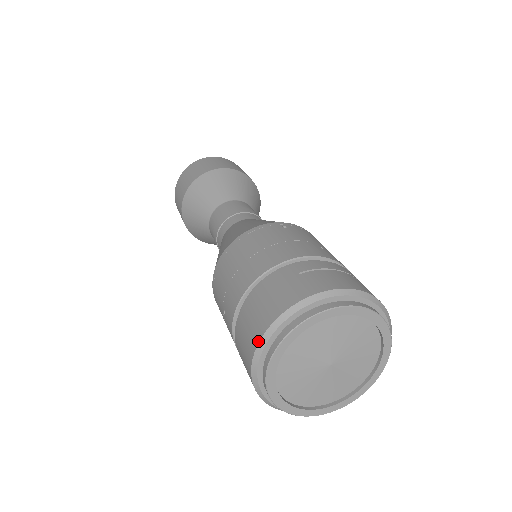
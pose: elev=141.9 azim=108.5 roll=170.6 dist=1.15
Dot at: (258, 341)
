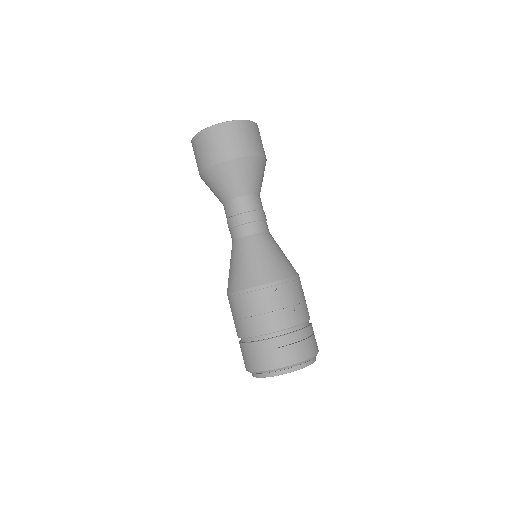
Dot at: (251, 371)
